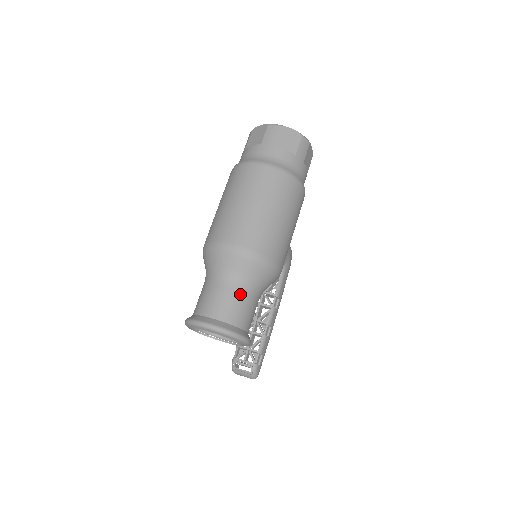
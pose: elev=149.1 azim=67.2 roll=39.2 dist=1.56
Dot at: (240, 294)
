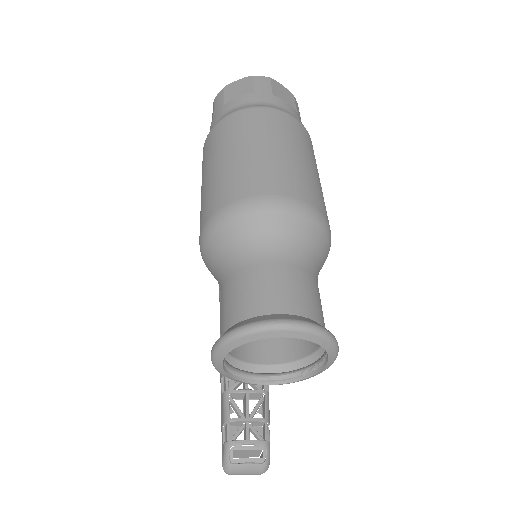
Dot at: (308, 275)
